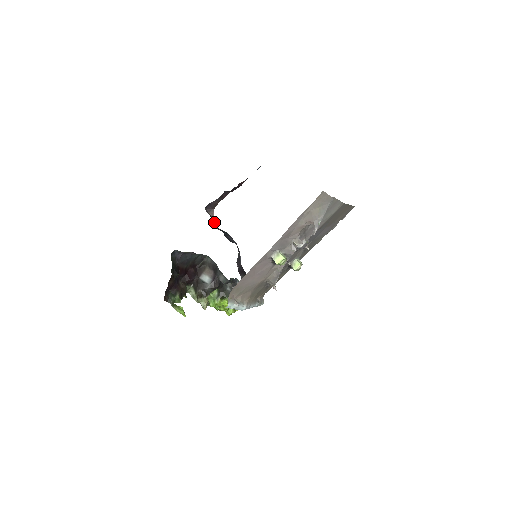
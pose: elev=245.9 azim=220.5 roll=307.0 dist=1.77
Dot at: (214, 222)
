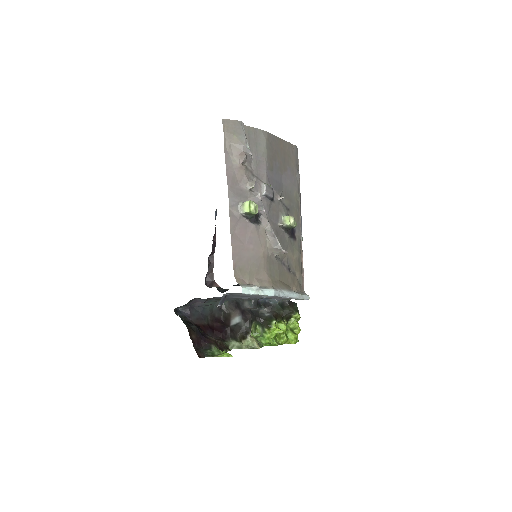
Dot at: (222, 289)
